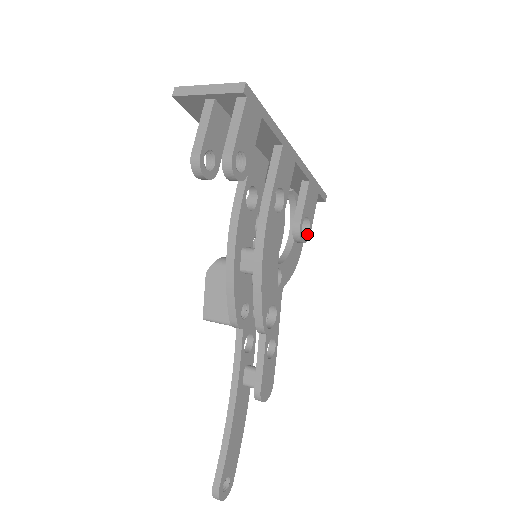
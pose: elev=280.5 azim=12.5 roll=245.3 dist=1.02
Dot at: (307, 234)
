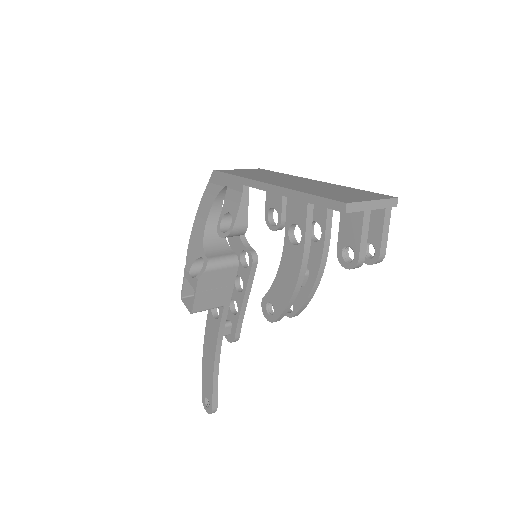
Dot at: (273, 219)
